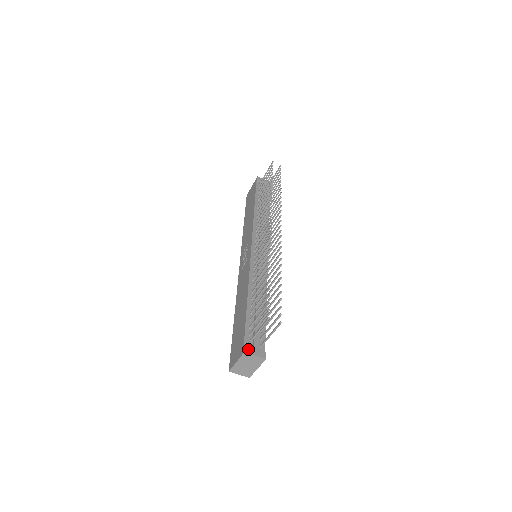
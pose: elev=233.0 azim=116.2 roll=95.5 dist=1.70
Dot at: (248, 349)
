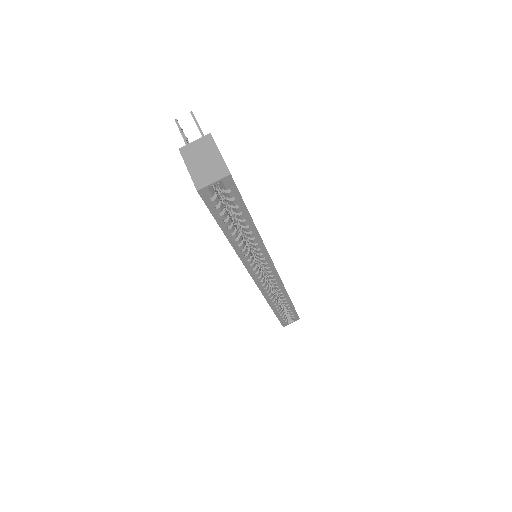
Dot at: (185, 151)
